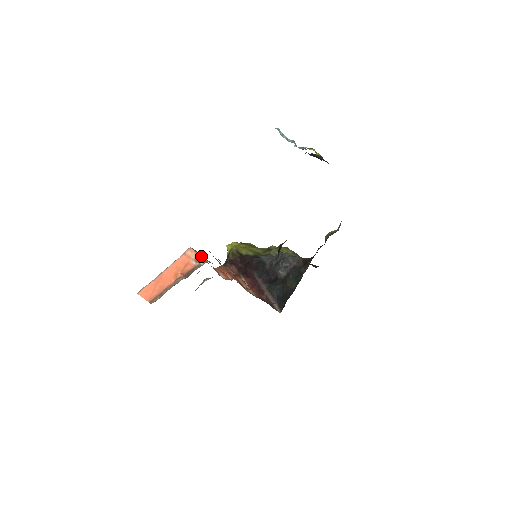
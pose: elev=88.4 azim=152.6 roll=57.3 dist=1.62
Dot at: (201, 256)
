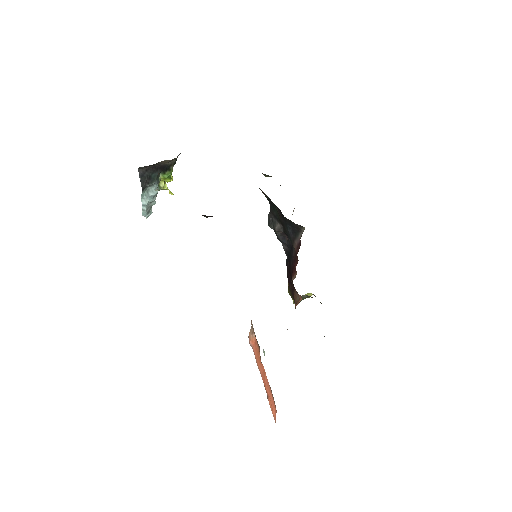
Dot at: occluded
